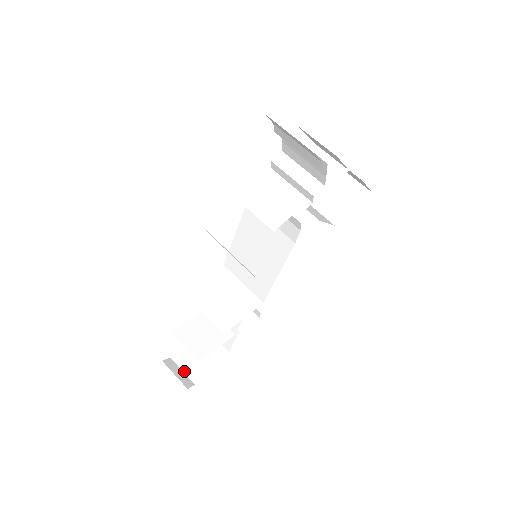
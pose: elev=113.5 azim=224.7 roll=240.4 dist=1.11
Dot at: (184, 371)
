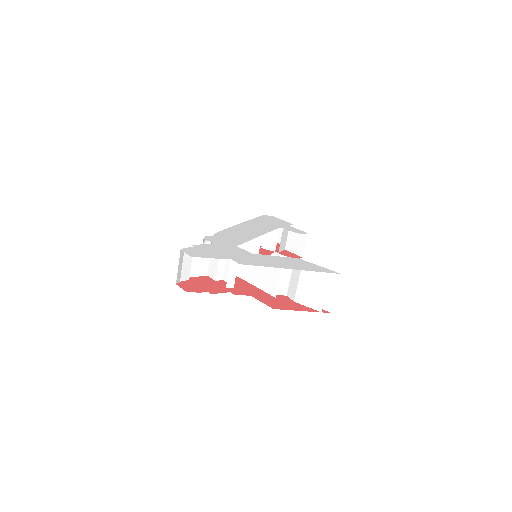
Dot at: occluded
